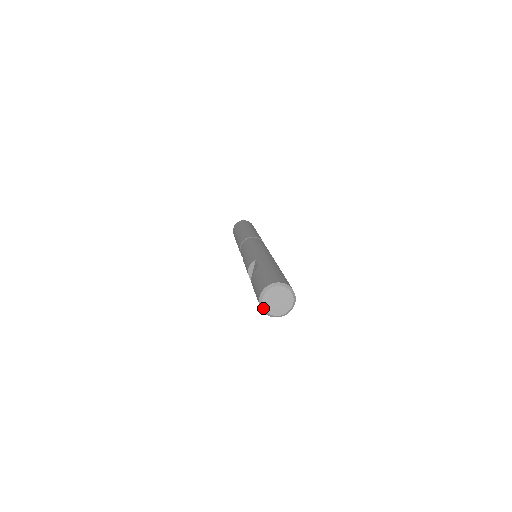
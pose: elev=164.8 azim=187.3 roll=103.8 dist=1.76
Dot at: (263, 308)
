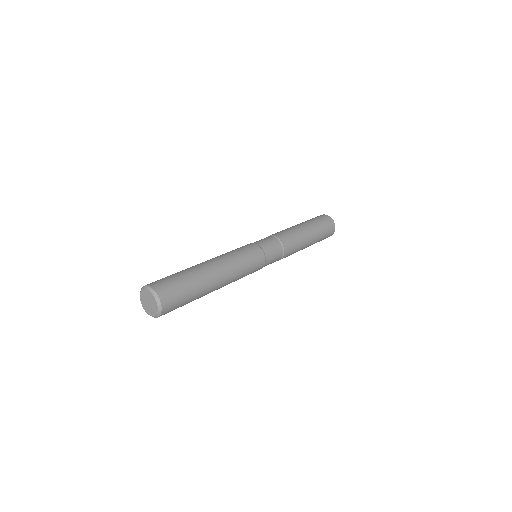
Dot at: occluded
